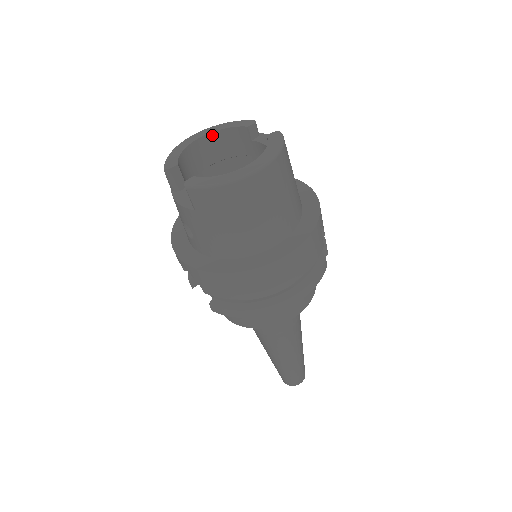
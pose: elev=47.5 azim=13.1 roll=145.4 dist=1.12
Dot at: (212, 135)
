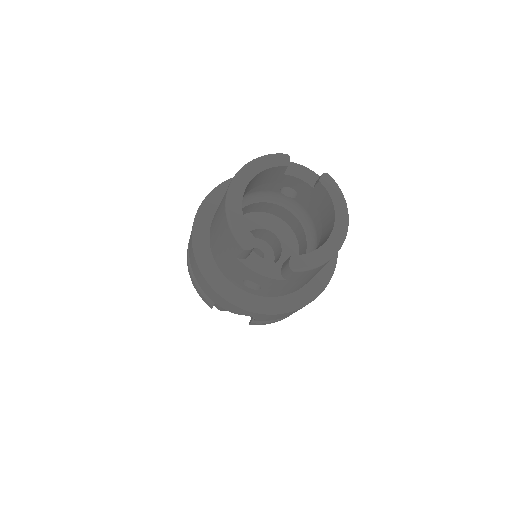
Dot at: (251, 181)
